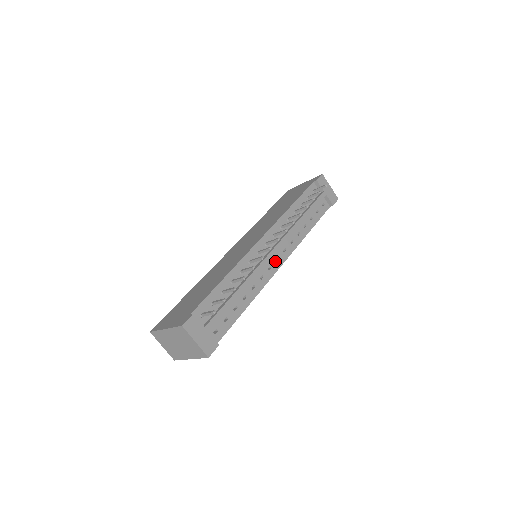
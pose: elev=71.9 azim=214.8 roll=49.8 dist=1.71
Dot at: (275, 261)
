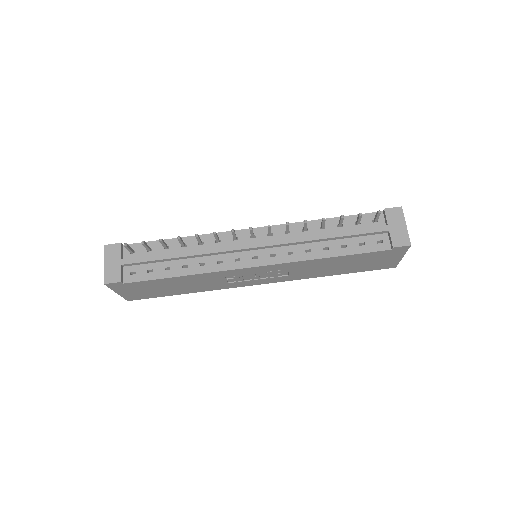
Dot at: (250, 258)
